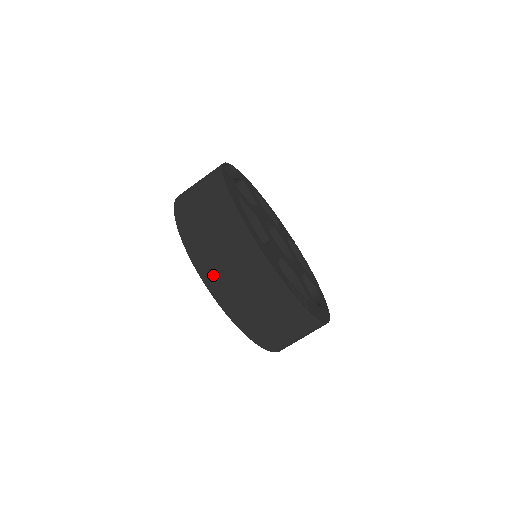
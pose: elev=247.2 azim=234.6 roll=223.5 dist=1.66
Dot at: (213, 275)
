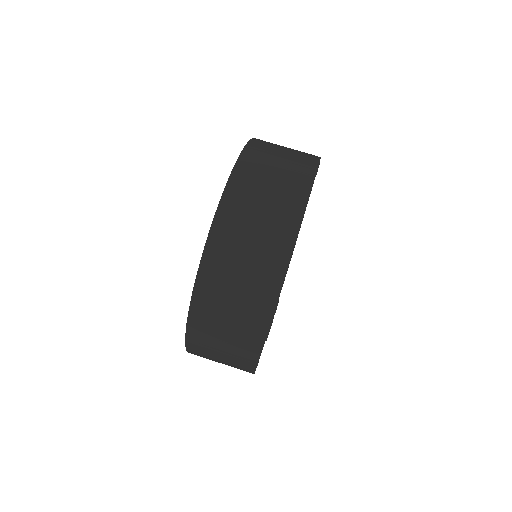
Dot at: (230, 219)
